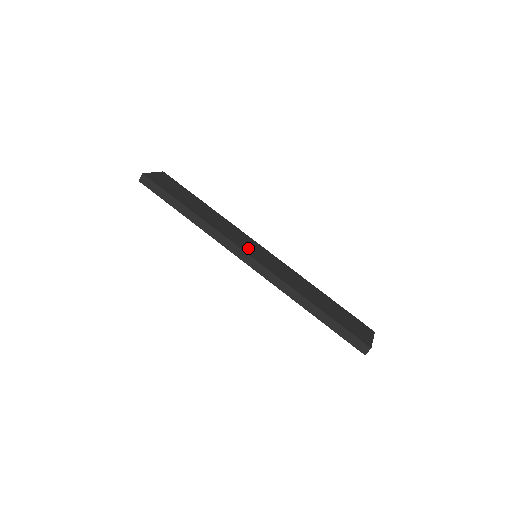
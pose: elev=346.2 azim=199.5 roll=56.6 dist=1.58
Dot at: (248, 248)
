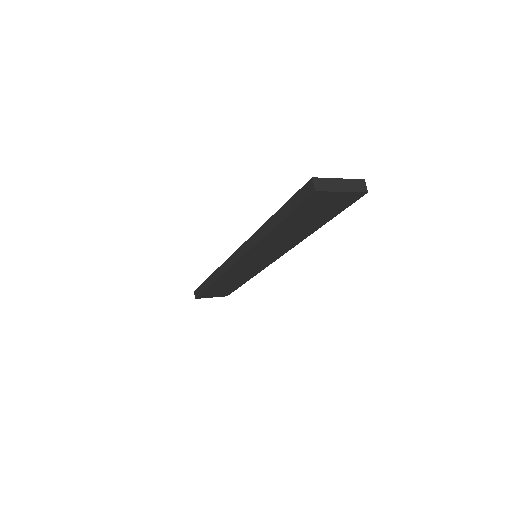
Dot at: occluded
